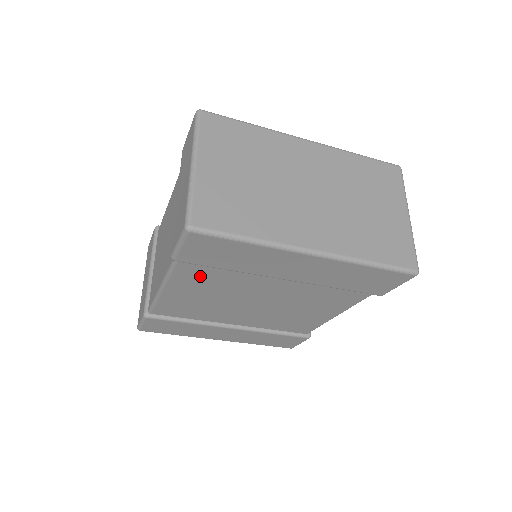
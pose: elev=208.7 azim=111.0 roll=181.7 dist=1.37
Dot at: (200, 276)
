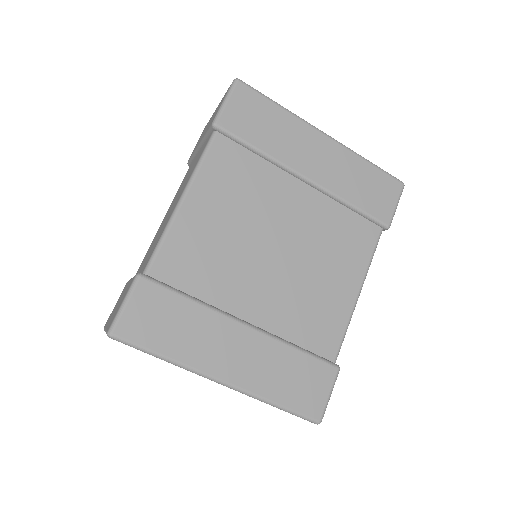
Dot at: (229, 171)
